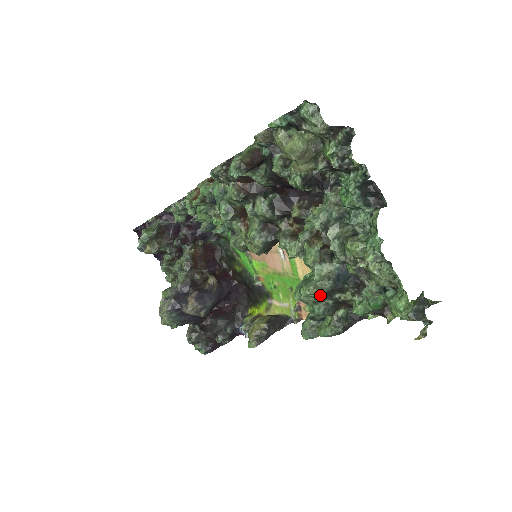
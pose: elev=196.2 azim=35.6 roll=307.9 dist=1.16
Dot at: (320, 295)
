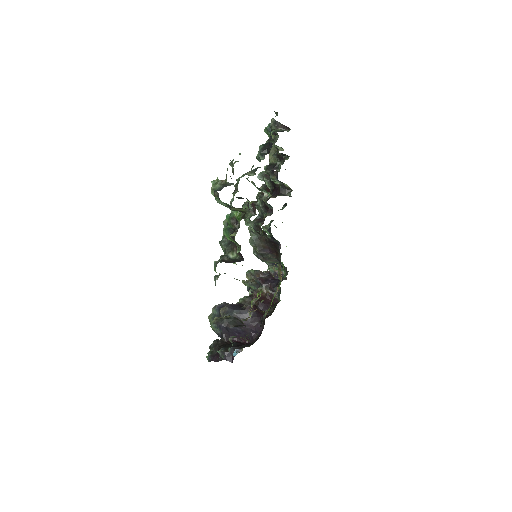
Dot at: occluded
